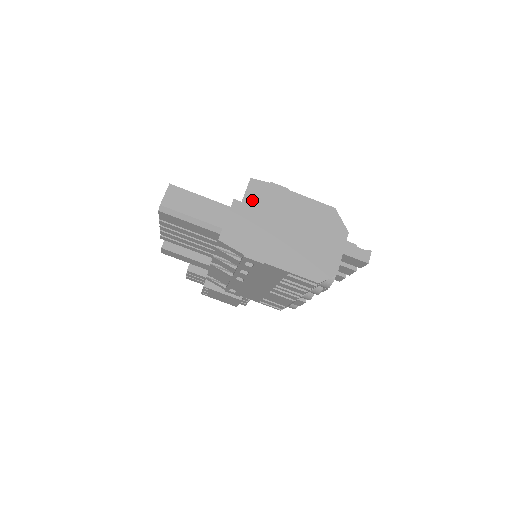
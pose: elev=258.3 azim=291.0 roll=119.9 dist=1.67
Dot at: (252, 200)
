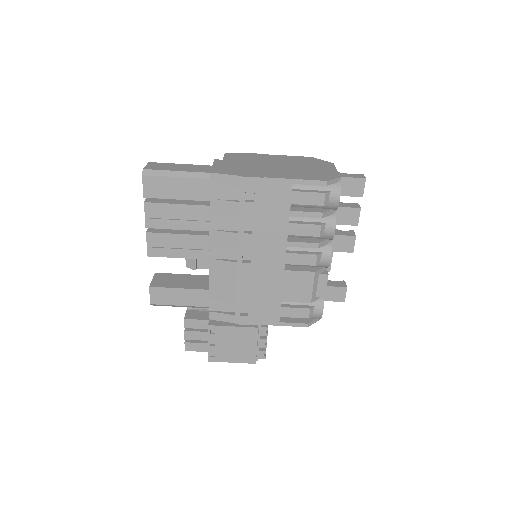
Dot at: (232, 159)
